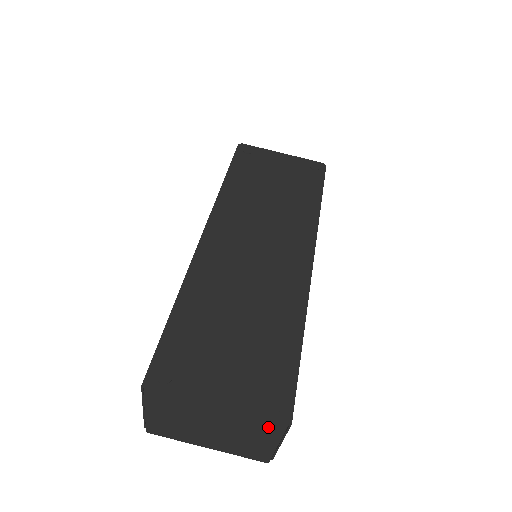
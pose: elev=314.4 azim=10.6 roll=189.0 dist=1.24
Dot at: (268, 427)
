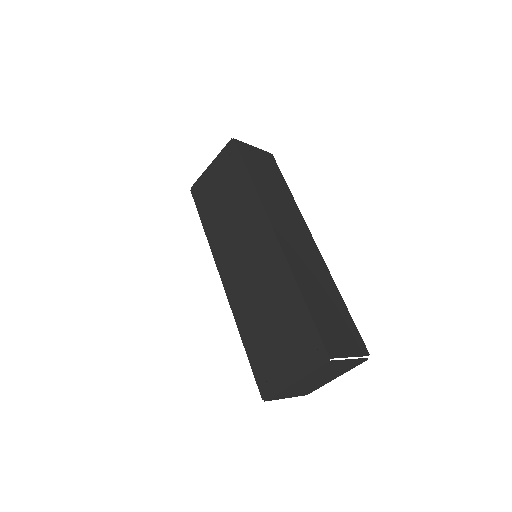
Dot at: (325, 367)
